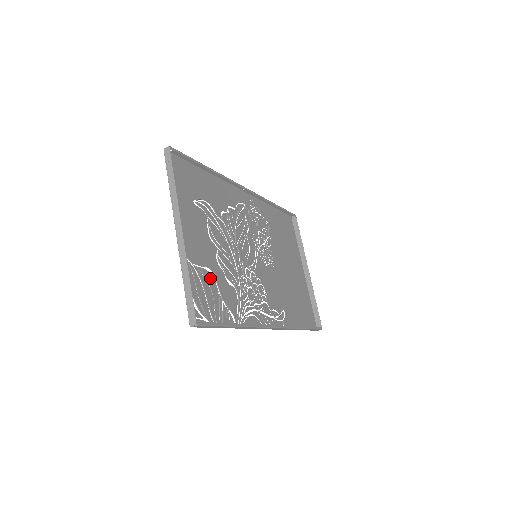
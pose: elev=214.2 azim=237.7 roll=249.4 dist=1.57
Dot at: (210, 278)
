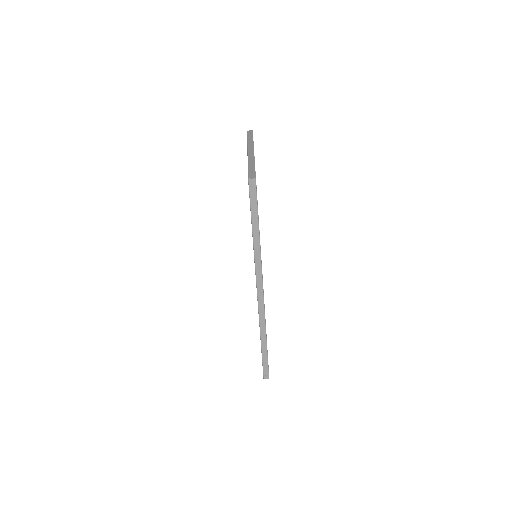
Dot at: occluded
